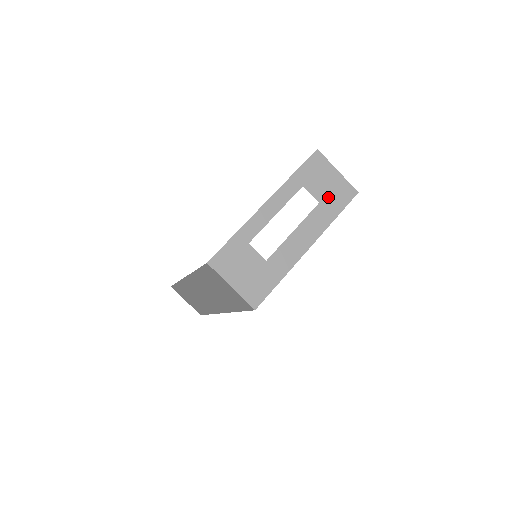
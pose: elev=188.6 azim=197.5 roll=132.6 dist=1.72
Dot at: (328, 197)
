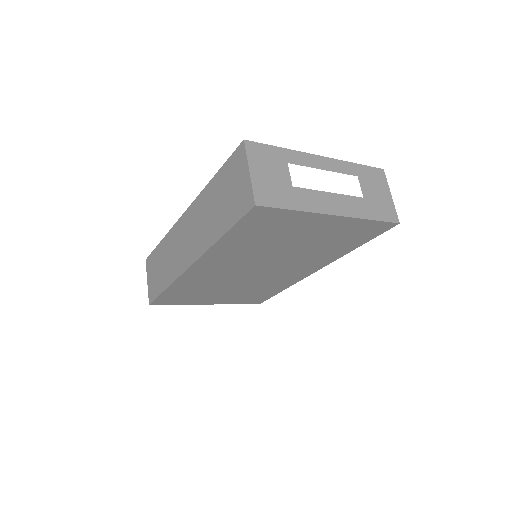
Dot at: (373, 202)
